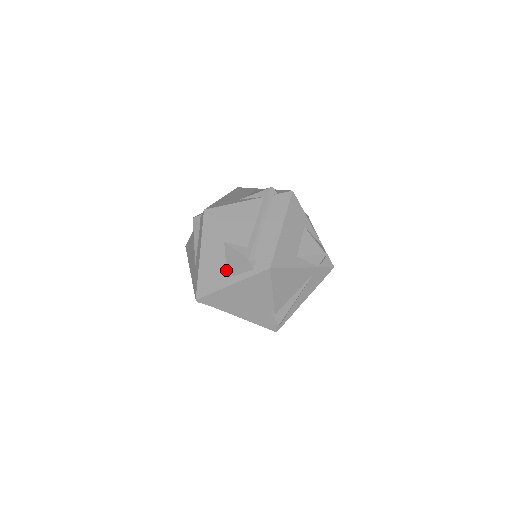
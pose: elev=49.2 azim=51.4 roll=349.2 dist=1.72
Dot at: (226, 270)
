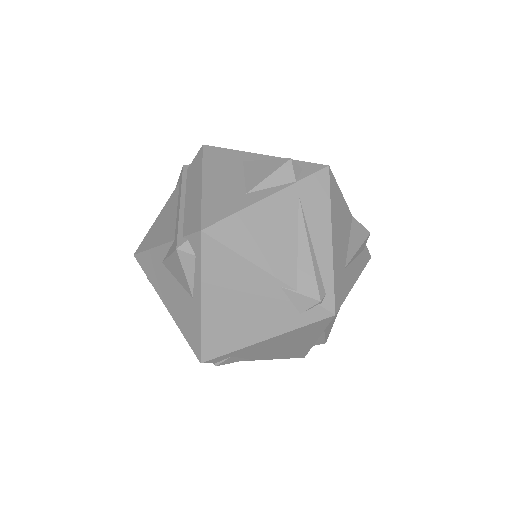
Dot at: (185, 291)
